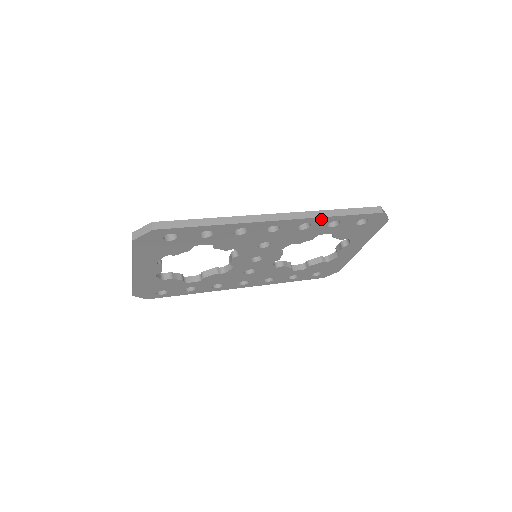
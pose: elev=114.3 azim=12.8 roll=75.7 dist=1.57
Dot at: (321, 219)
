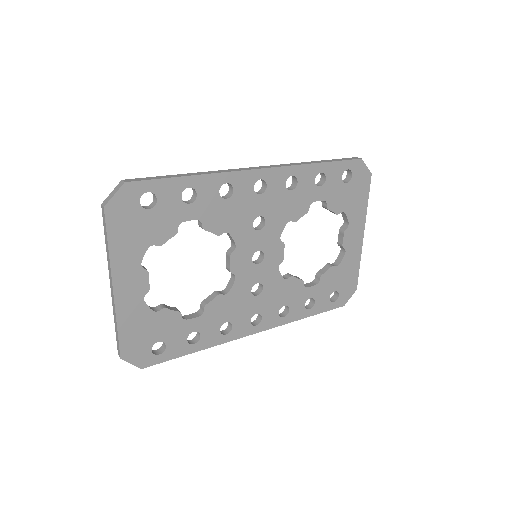
Dot at: (305, 169)
